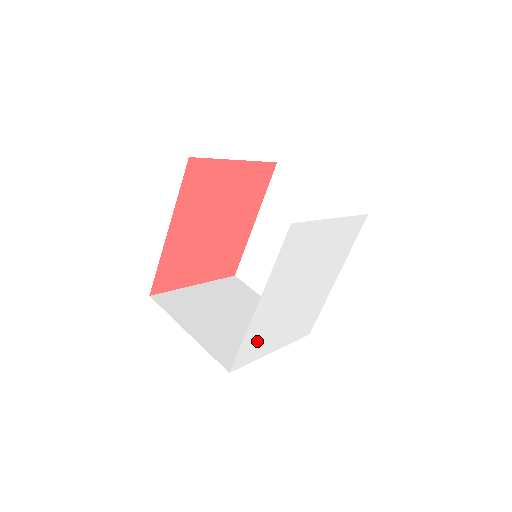
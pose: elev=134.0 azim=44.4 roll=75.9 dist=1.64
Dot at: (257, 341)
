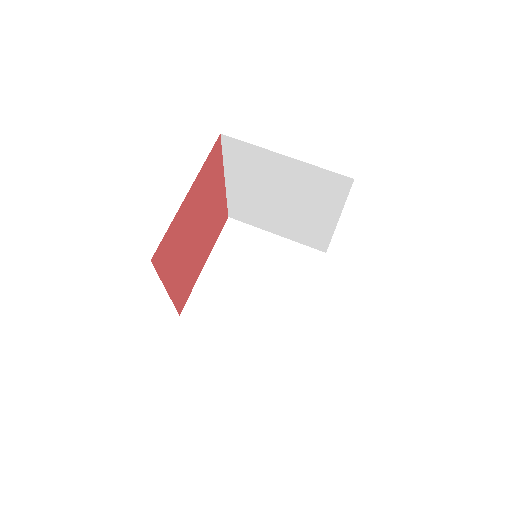
Dot at: occluded
